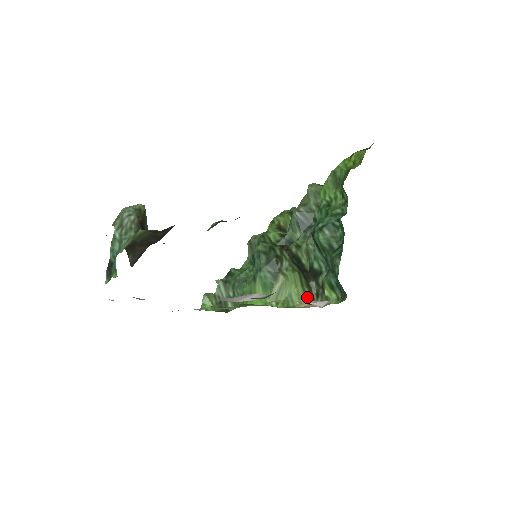
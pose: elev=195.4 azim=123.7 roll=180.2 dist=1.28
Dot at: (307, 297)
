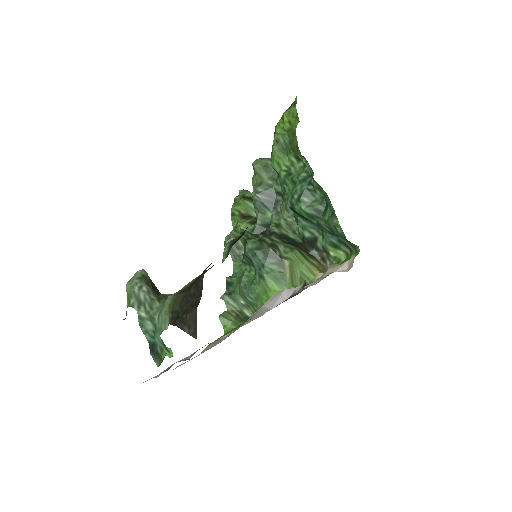
Dot at: (316, 267)
